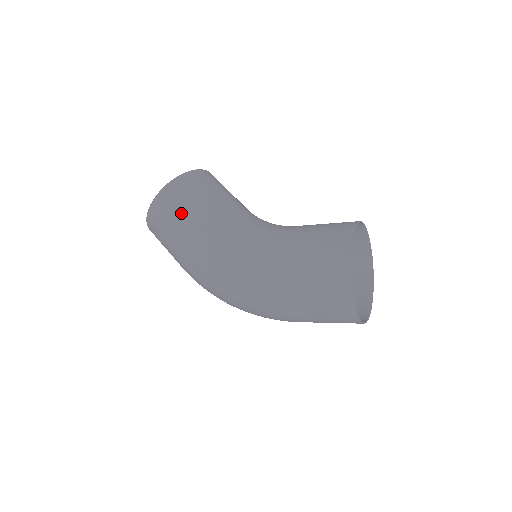
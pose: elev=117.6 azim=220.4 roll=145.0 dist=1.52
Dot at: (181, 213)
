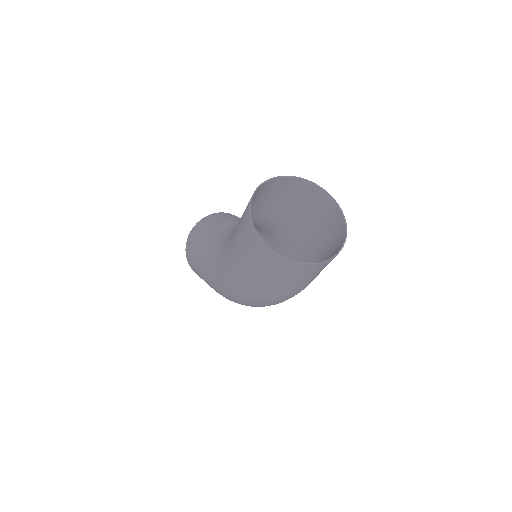
Dot at: (195, 256)
